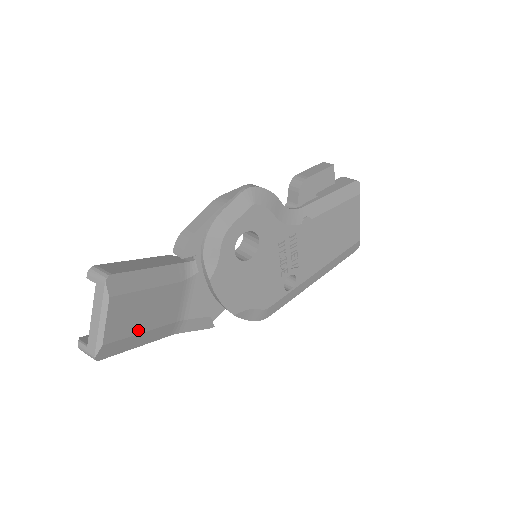
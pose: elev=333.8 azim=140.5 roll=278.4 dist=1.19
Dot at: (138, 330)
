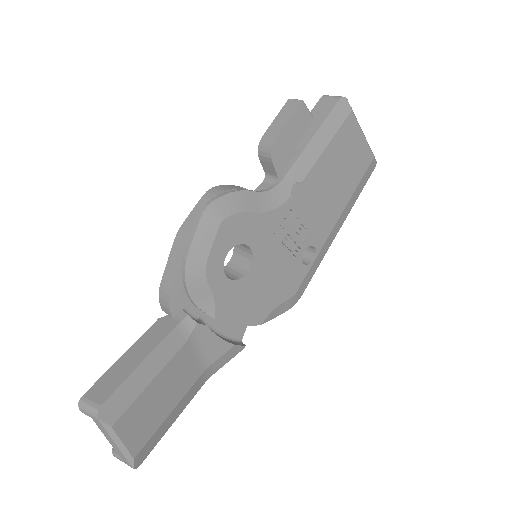
Dot at: (163, 417)
